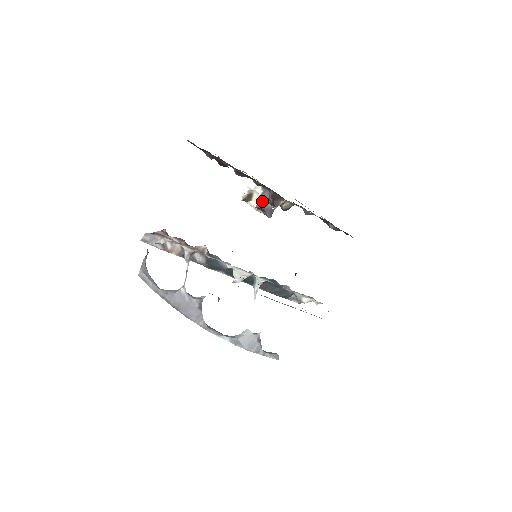
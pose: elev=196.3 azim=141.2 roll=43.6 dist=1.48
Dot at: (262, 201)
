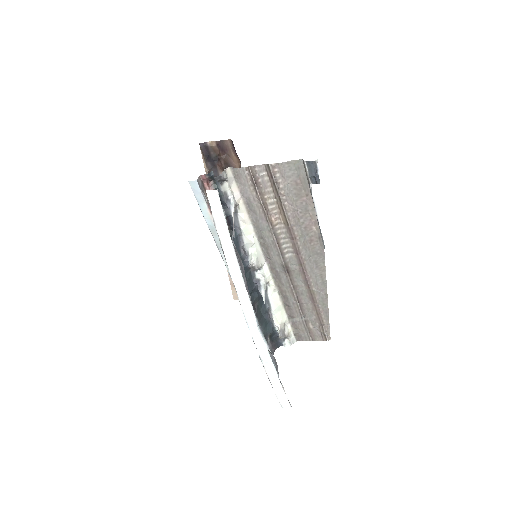
Dot at: occluded
